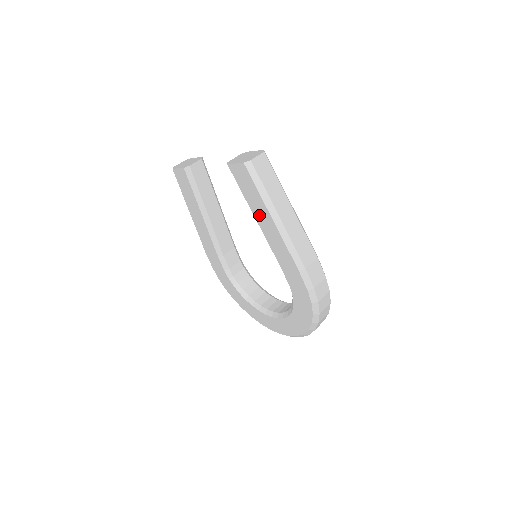
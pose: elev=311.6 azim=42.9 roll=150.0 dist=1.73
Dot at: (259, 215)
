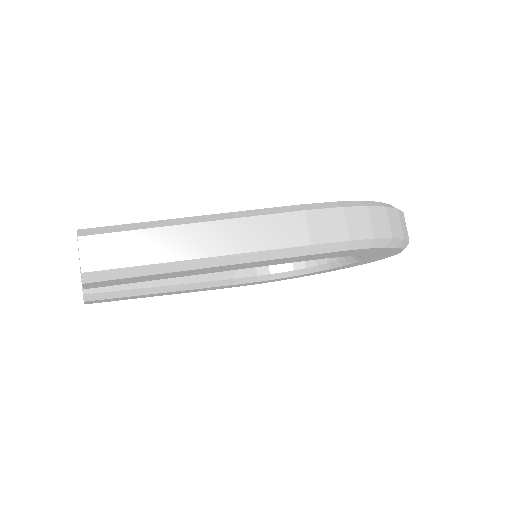
Dot at: (188, 274)
